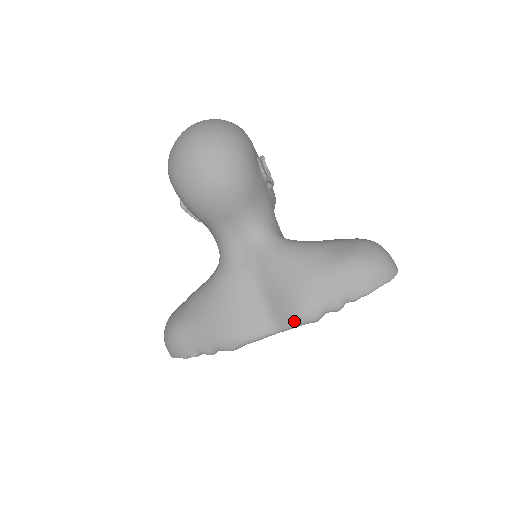
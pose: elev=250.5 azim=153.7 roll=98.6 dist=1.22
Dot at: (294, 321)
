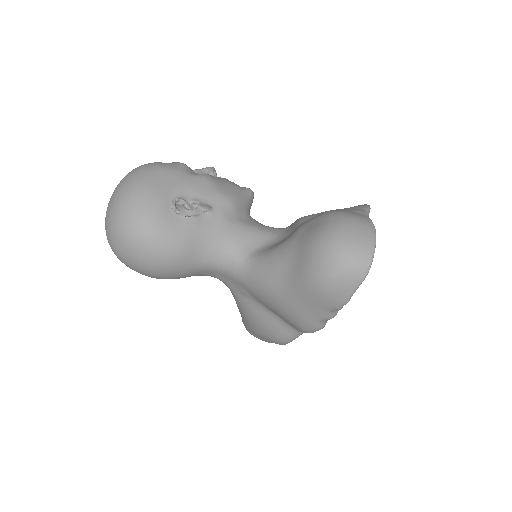
Dot at: (304, 332)
